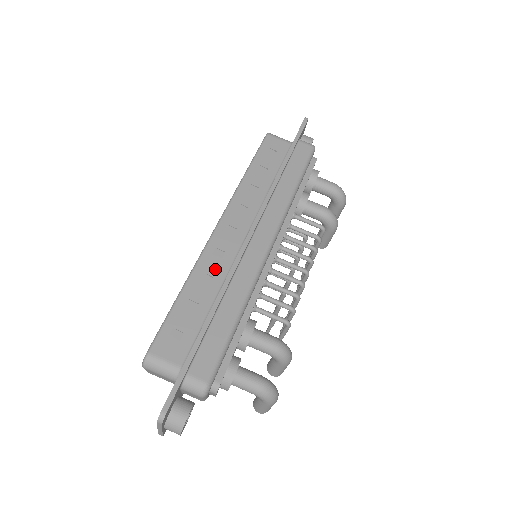
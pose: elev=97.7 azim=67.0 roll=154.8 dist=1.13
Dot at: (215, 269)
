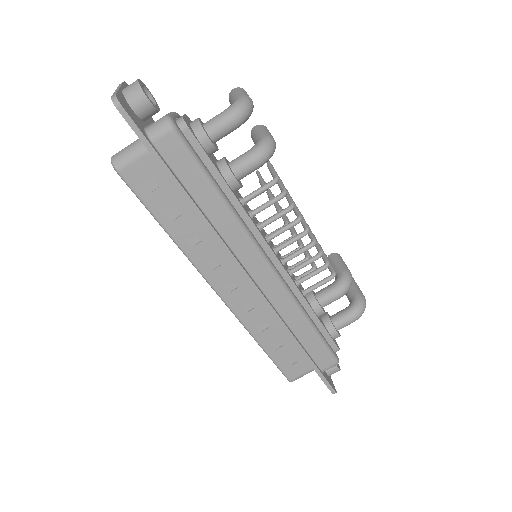
Dot at: (260, 318)
